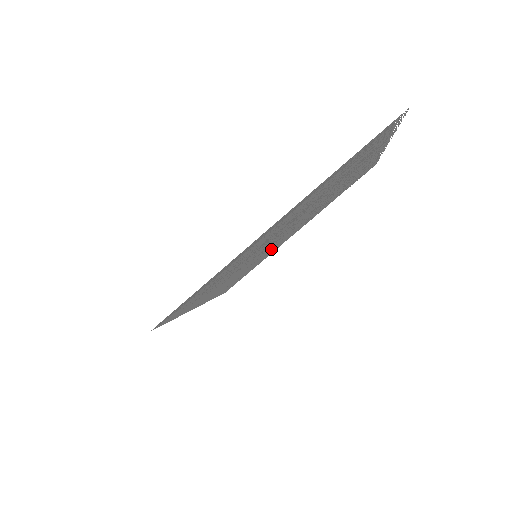
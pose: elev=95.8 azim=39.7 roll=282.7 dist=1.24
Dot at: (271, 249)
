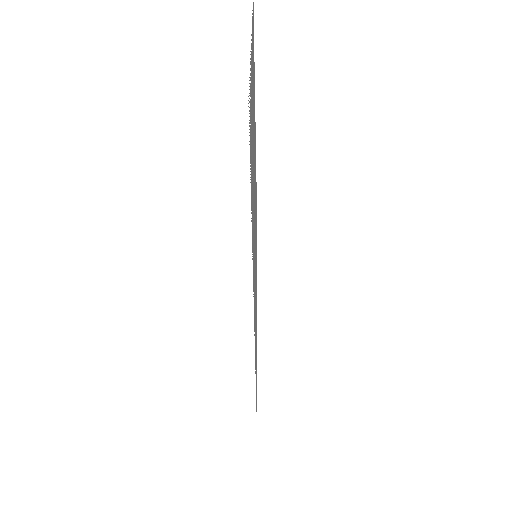
Dot at: occluded
